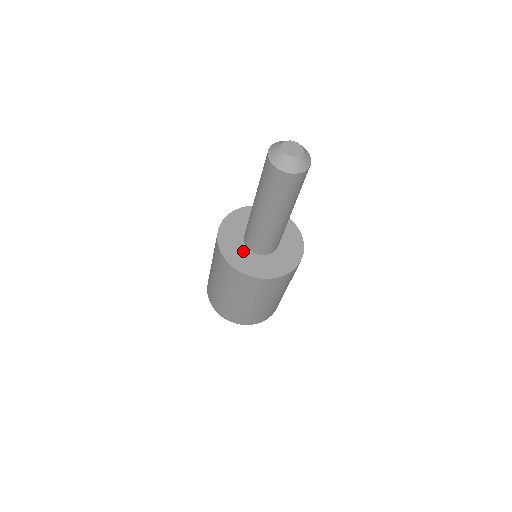
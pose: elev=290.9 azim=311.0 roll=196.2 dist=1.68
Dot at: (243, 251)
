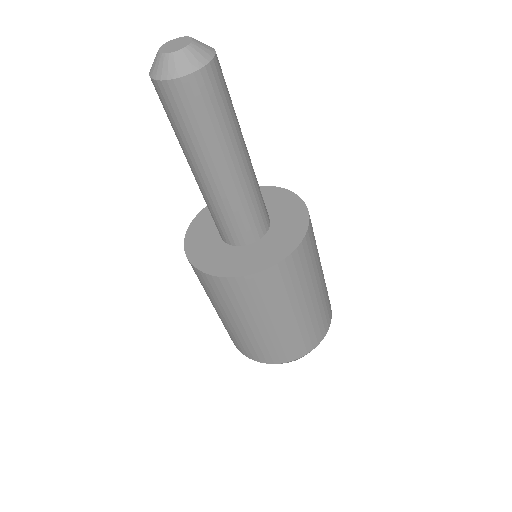
Dot at: (212, 235)
